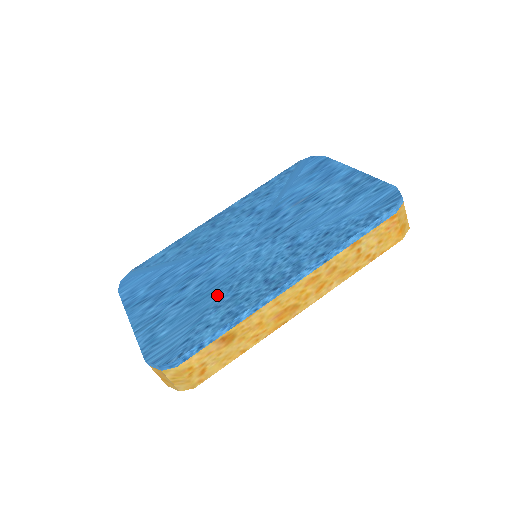
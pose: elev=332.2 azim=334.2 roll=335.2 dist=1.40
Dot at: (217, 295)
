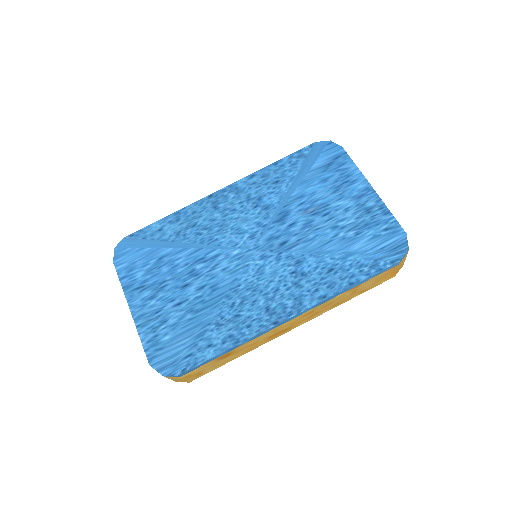
Dot at: (219, 309)
